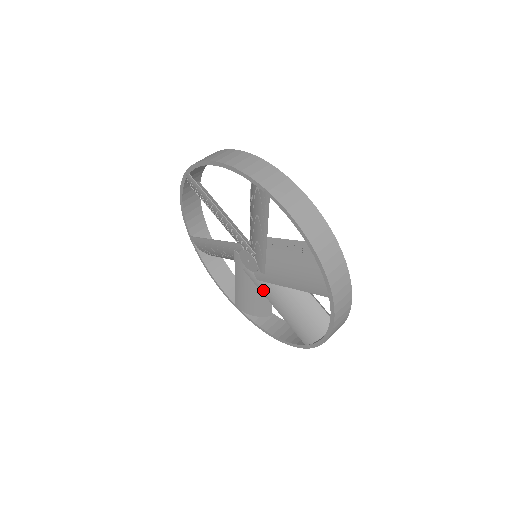
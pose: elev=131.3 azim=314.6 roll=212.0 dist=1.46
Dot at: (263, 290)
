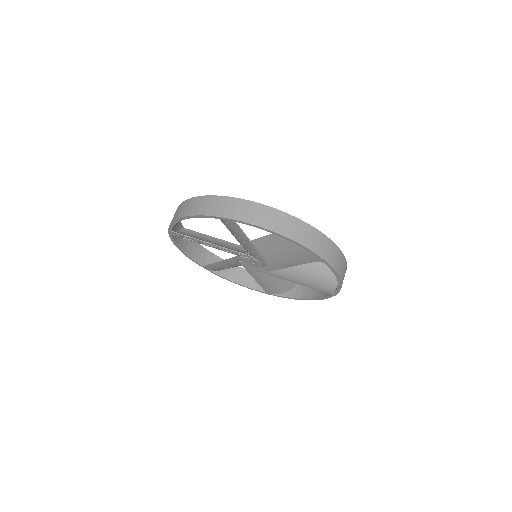
Dot at: (277, 276)
